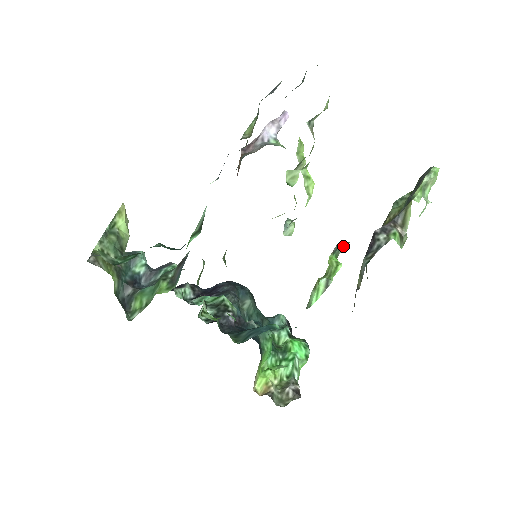
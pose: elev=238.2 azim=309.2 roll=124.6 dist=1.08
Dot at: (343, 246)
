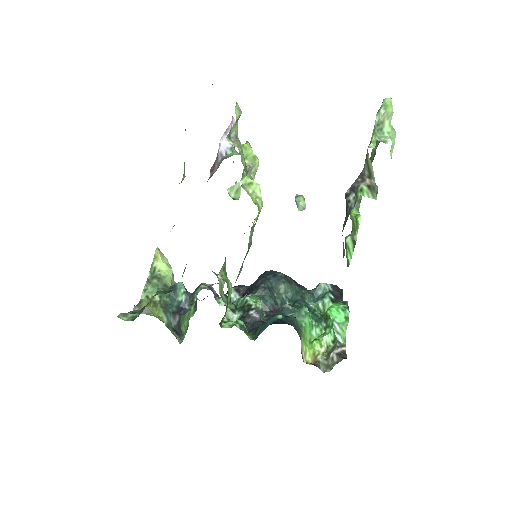
Dot at: (360, 196)
